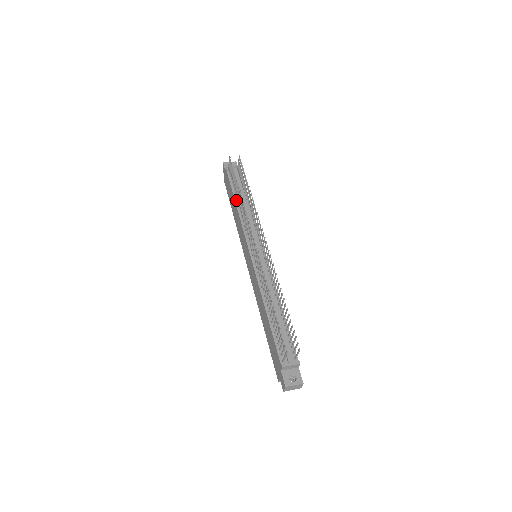
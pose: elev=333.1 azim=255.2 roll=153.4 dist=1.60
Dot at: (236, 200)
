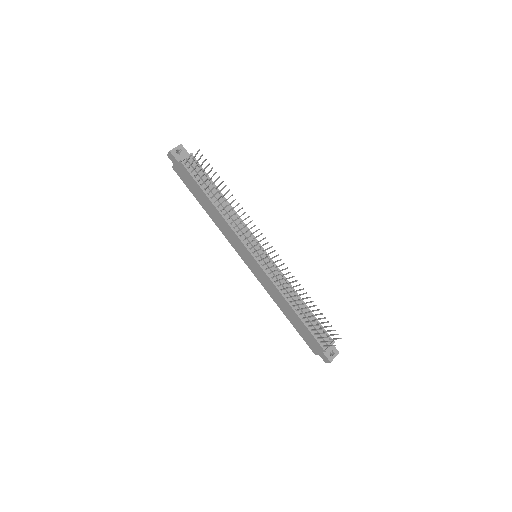
Dot at: (213, 202)
